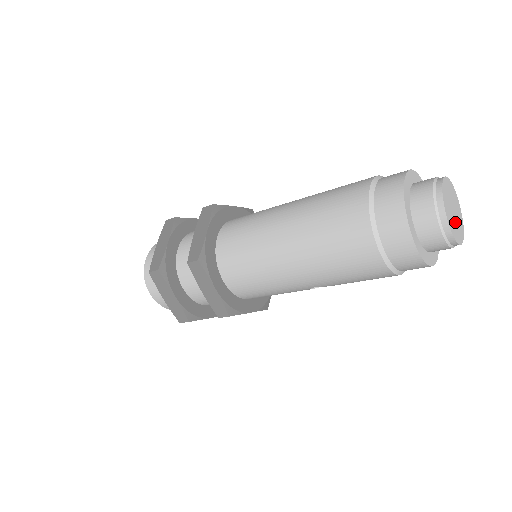
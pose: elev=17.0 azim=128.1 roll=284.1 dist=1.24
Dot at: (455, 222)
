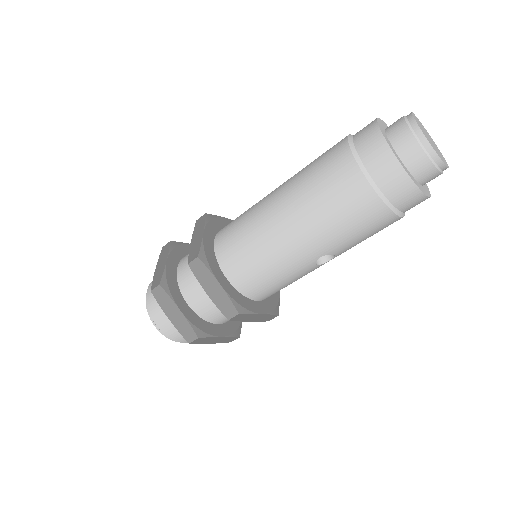
Dot at: (435, 148)
